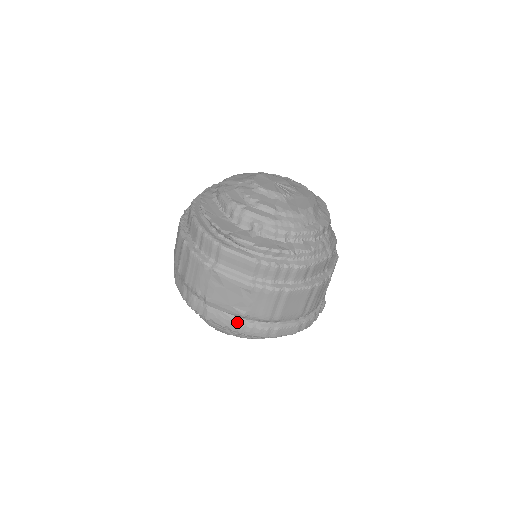
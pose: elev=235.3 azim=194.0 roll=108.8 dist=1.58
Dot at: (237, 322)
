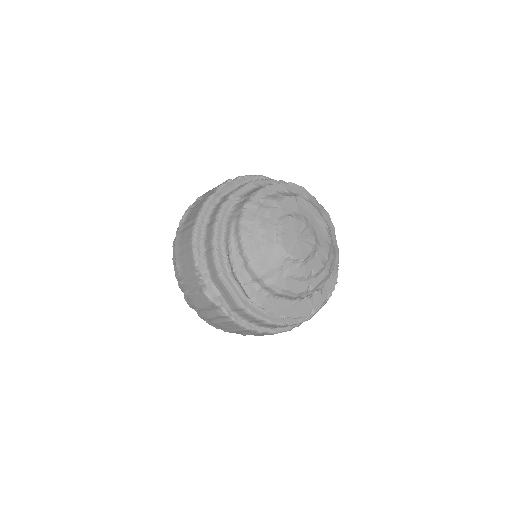
Dot at: occluded
